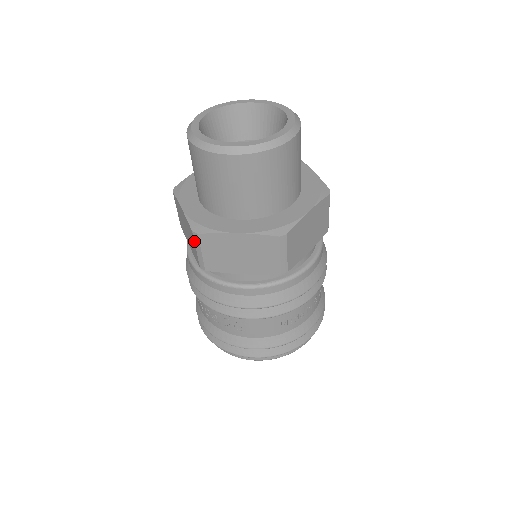
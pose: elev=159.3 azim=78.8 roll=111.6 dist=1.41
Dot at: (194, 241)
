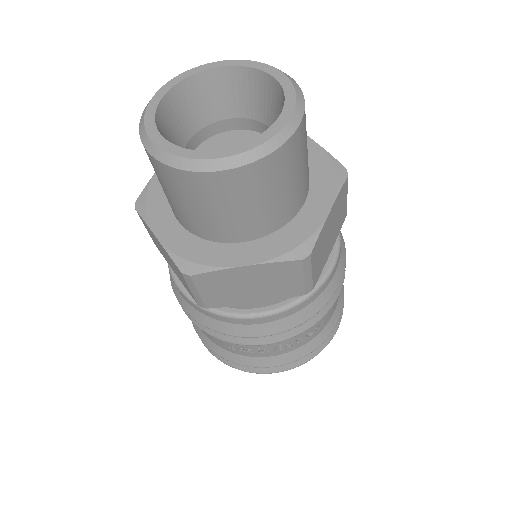
Dot at: occluded
